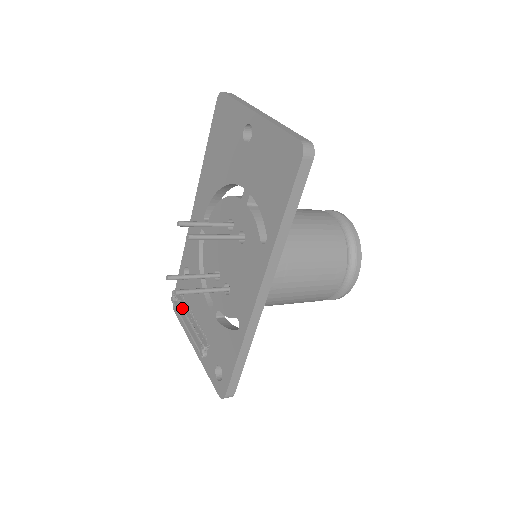
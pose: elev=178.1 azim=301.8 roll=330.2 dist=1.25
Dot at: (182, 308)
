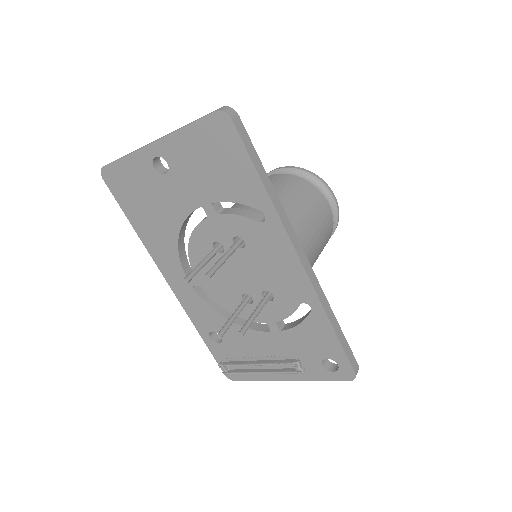
Dot at: (243, 365)
